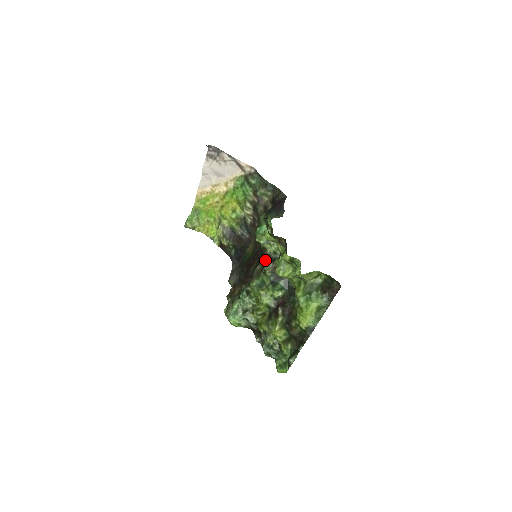
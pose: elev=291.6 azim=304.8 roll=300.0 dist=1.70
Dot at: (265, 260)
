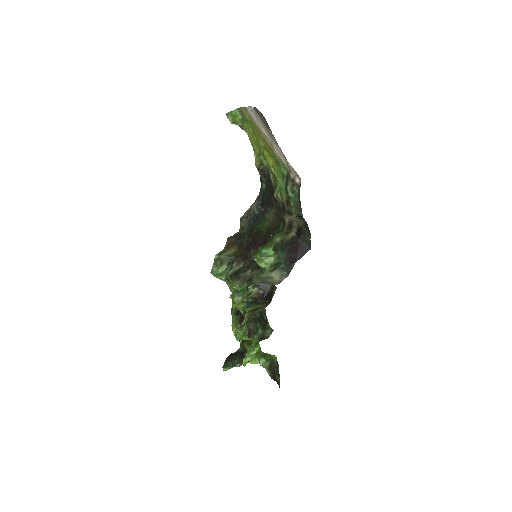
Dot at: (258, 273)
